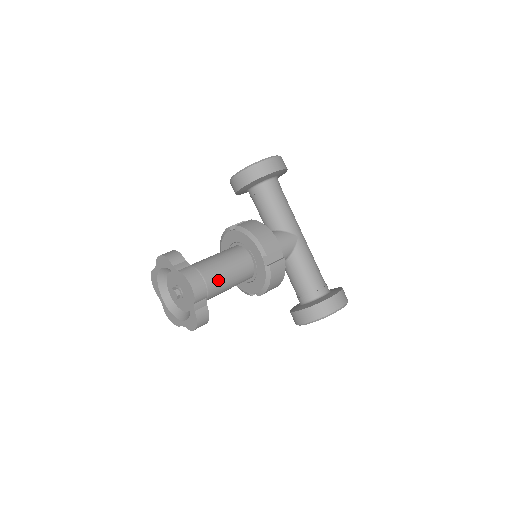
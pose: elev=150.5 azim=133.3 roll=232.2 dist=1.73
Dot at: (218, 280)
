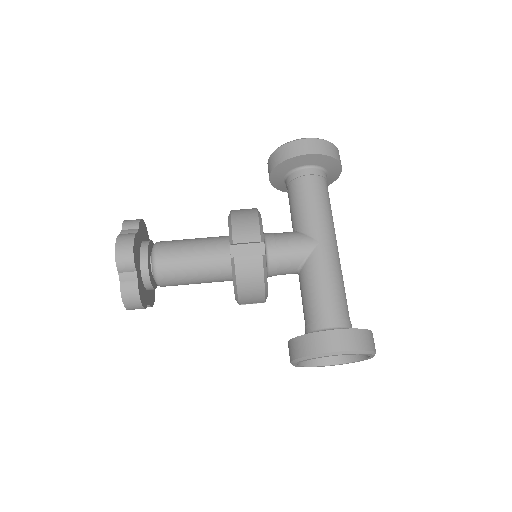
Dot at: (173, 261)
